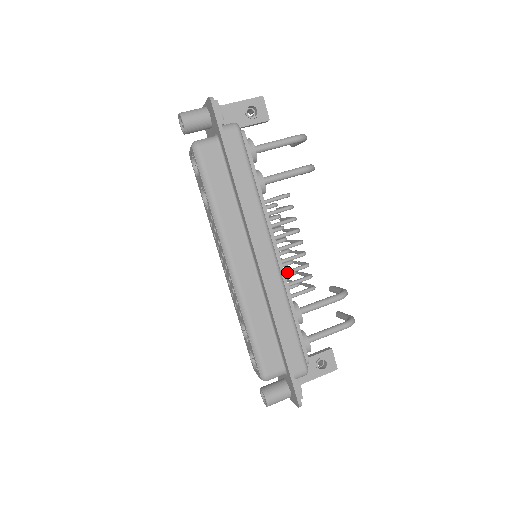
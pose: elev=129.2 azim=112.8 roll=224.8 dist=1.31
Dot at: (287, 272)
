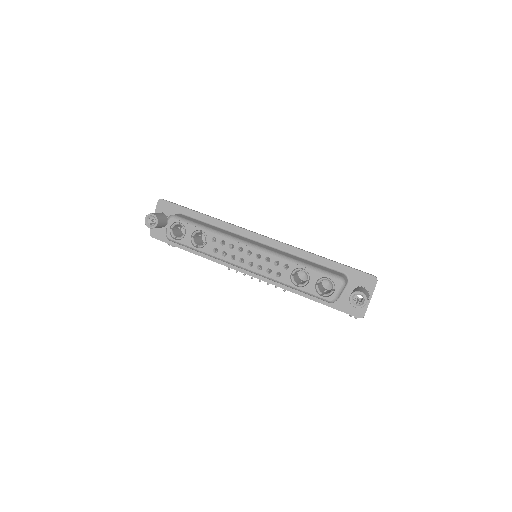
Dot at: occluded
